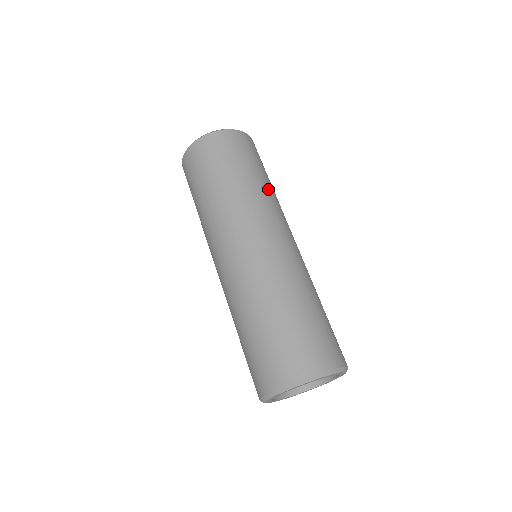
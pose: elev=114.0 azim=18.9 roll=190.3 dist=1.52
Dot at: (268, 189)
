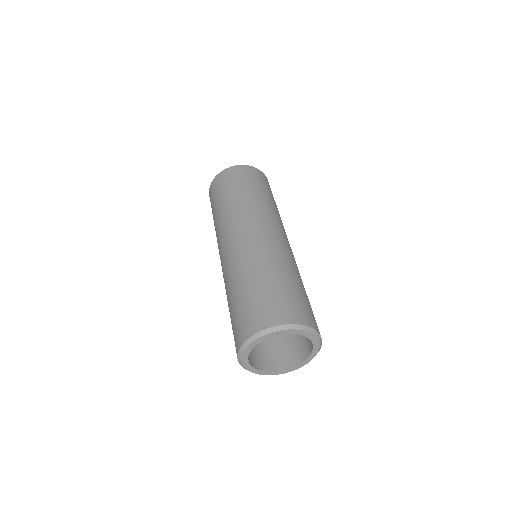
Dot at: (257, 200)
